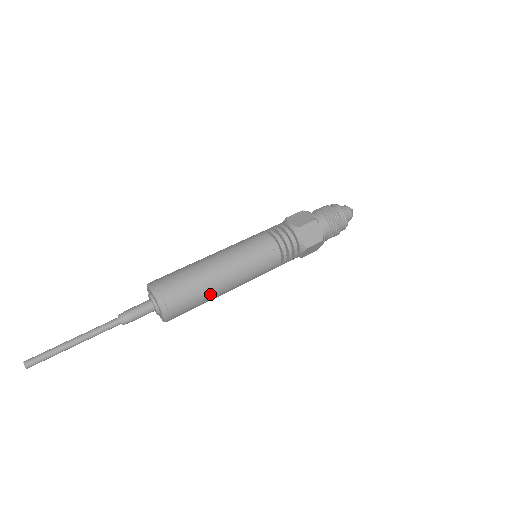
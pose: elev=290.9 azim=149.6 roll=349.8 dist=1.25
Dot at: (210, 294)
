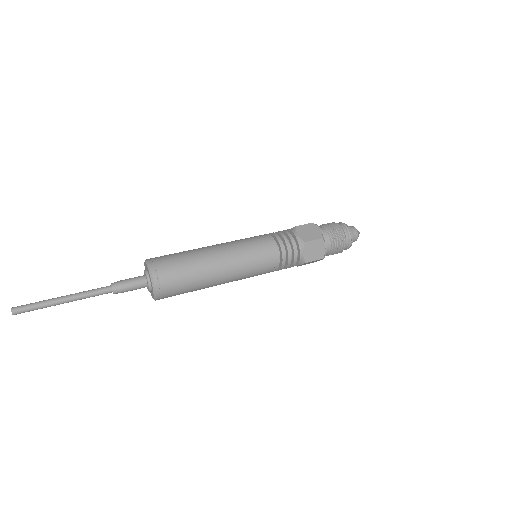
Dot at: (201, 267)
